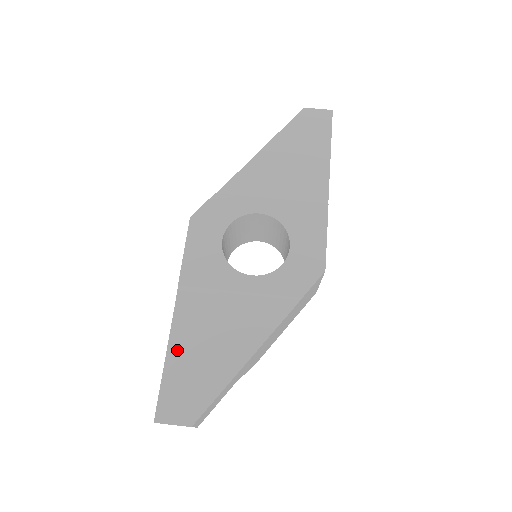
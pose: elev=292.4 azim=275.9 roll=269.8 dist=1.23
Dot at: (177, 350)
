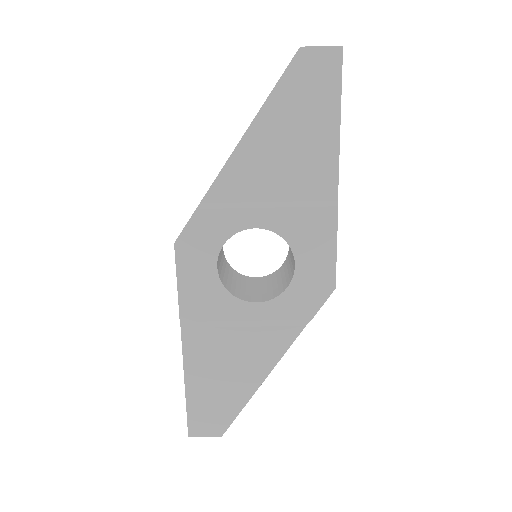
Dot at: (194, 380)
